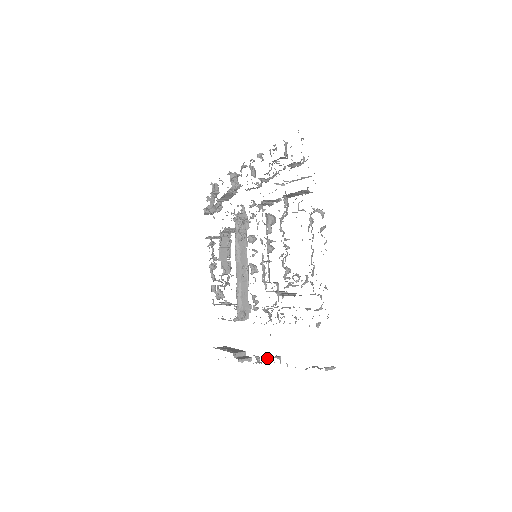
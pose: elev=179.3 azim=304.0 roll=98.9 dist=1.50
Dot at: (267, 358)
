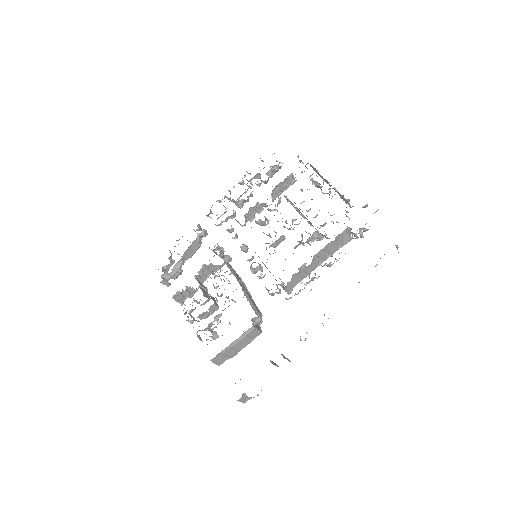
Dot at: occluded
